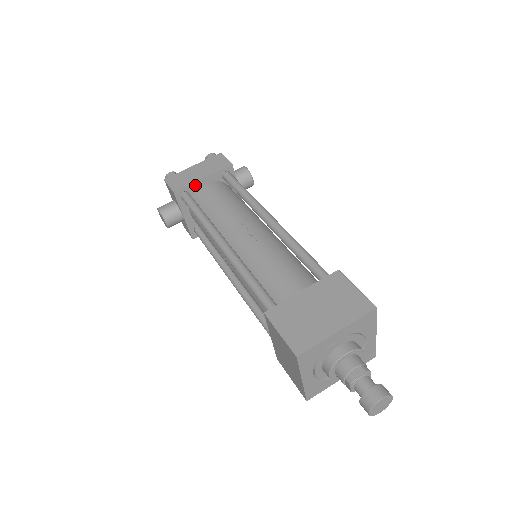
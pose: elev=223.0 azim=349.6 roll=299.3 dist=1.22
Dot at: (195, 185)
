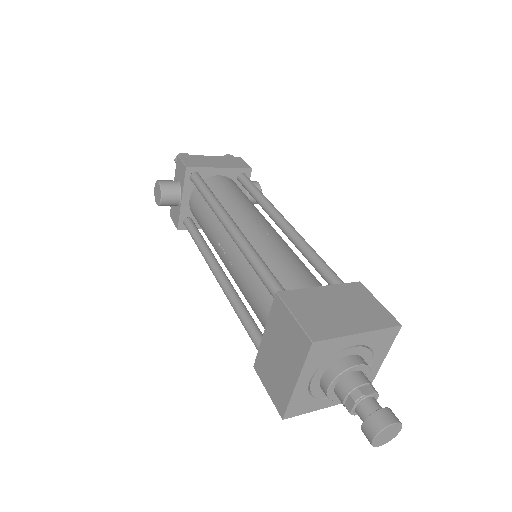
Dot at: (209, 171)
